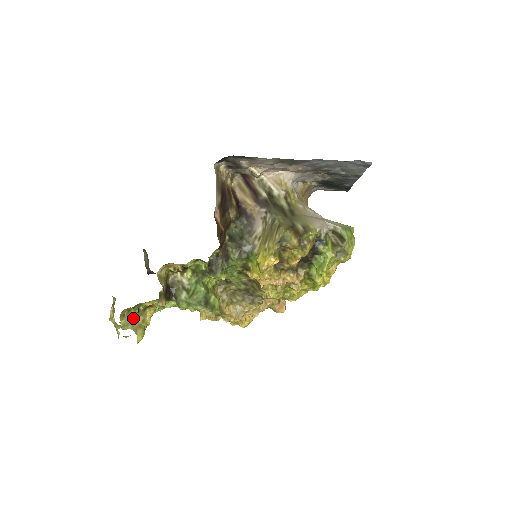
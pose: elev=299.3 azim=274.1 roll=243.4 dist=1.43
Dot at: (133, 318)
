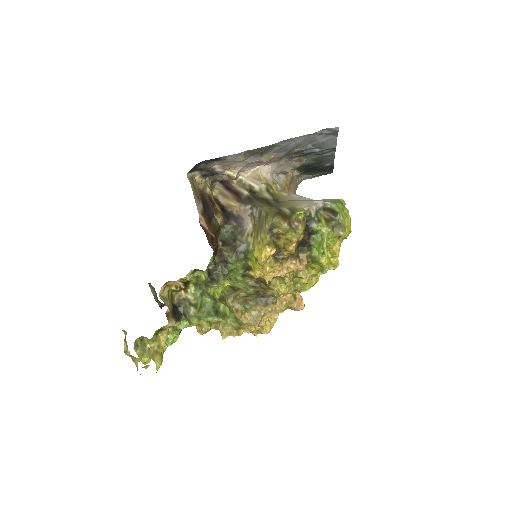
Dot at: (147, 346)
